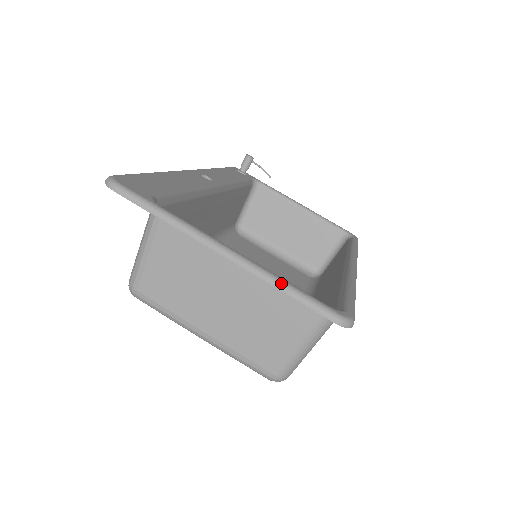
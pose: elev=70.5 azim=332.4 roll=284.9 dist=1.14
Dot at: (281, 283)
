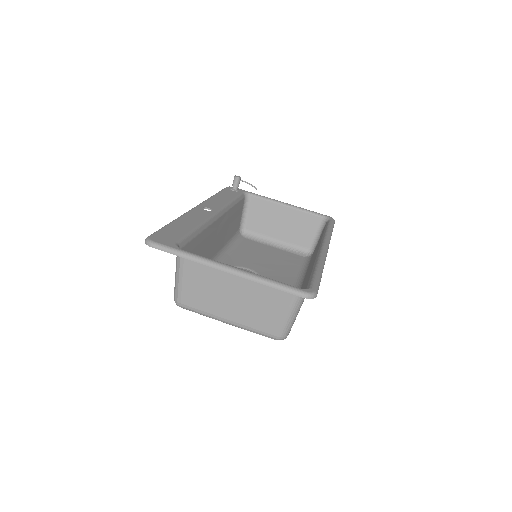
Dot at: (266, 281)
